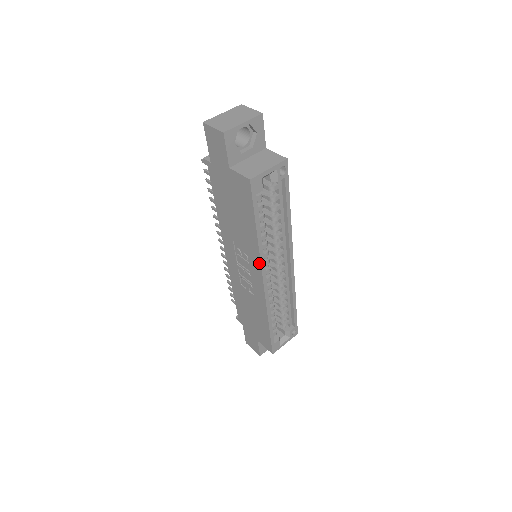
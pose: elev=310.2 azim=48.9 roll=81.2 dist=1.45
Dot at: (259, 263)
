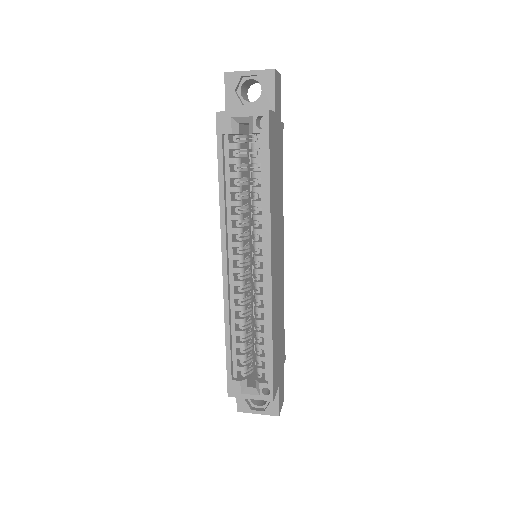
Dot at: (222, 233)
